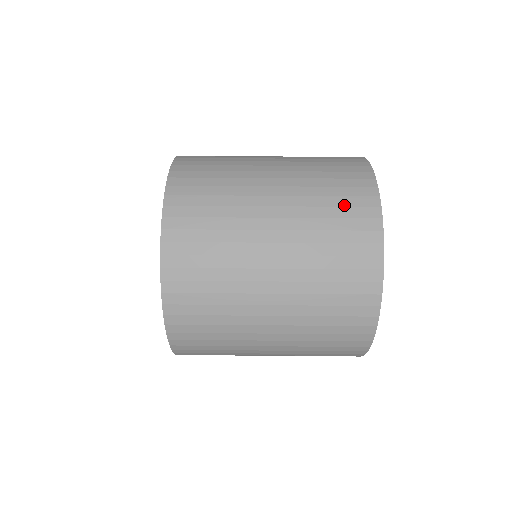
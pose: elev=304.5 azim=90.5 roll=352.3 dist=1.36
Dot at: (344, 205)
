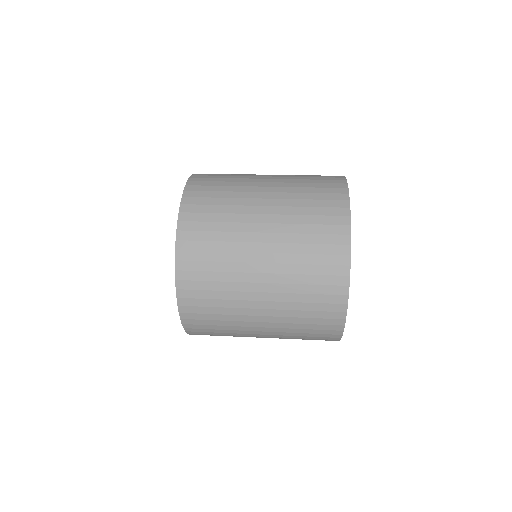
Dot at: (321, 233)
